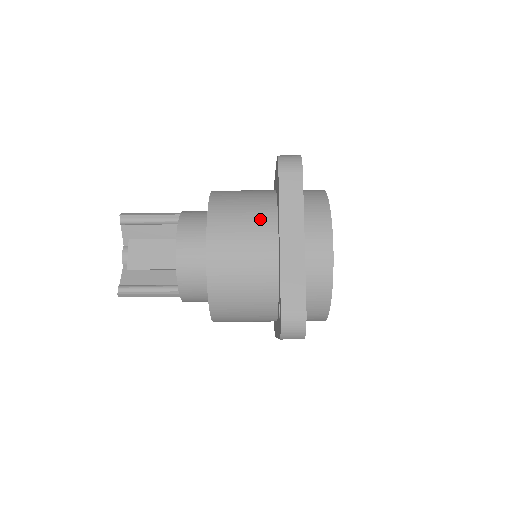
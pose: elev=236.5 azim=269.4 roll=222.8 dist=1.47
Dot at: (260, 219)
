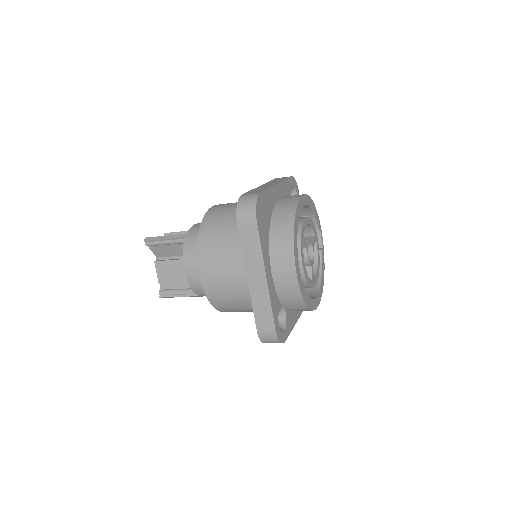
Dot at: (236, 253)
